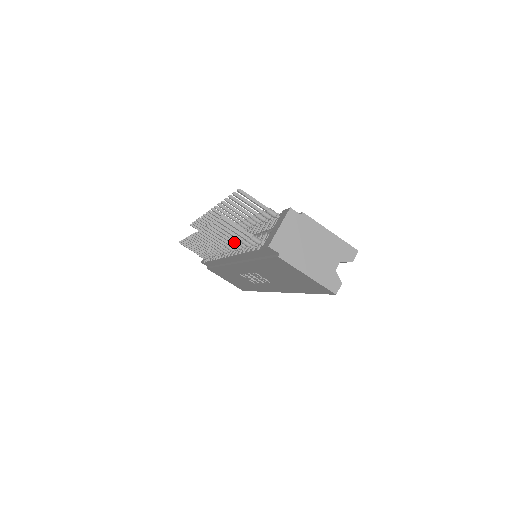
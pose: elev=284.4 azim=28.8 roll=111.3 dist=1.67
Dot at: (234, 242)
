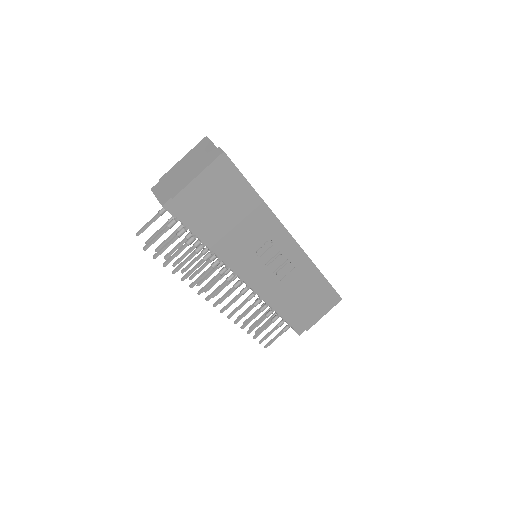
Dot at: (202, 259)
